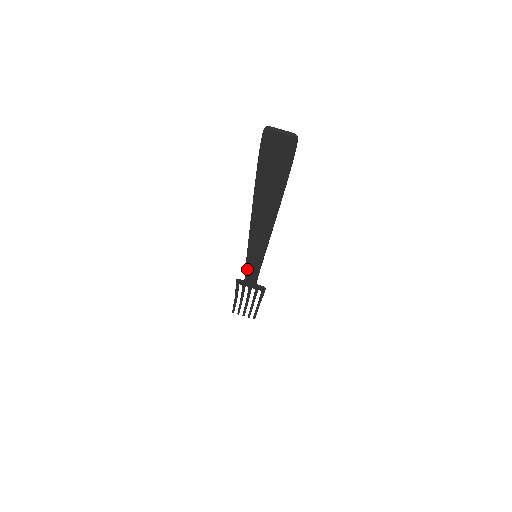
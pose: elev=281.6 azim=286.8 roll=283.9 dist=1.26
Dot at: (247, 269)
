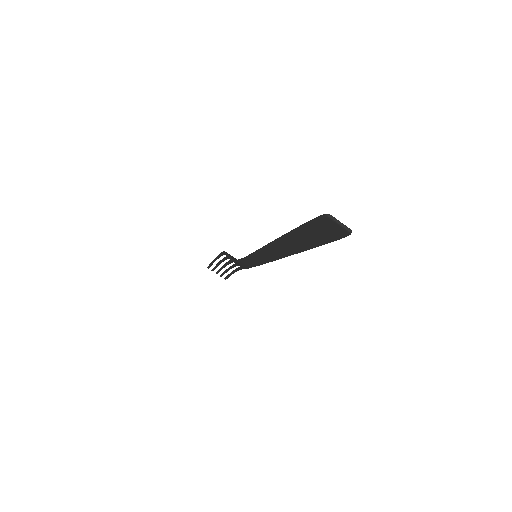
Dot at: (243, 261)
